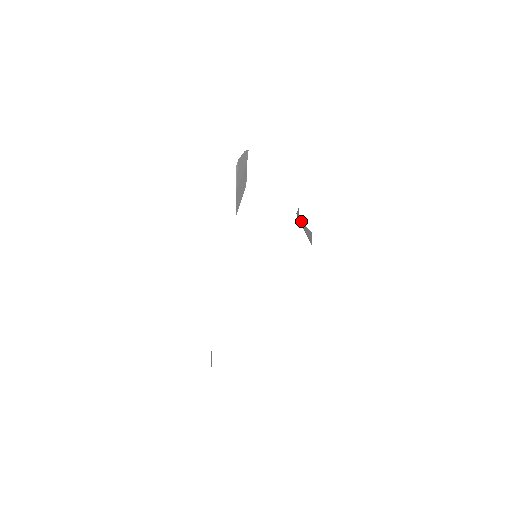
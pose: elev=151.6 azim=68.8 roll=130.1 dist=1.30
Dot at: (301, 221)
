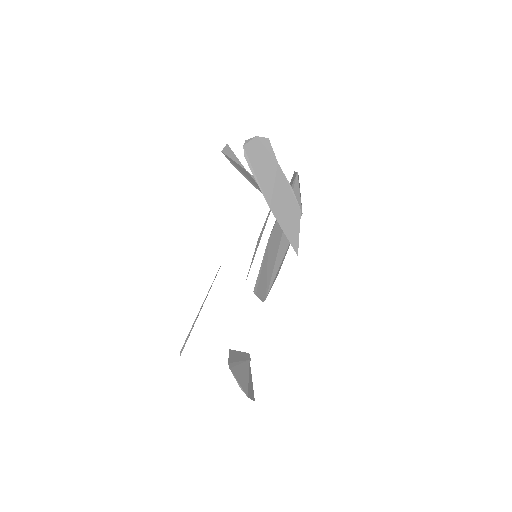
Dot at: (252, 175)
